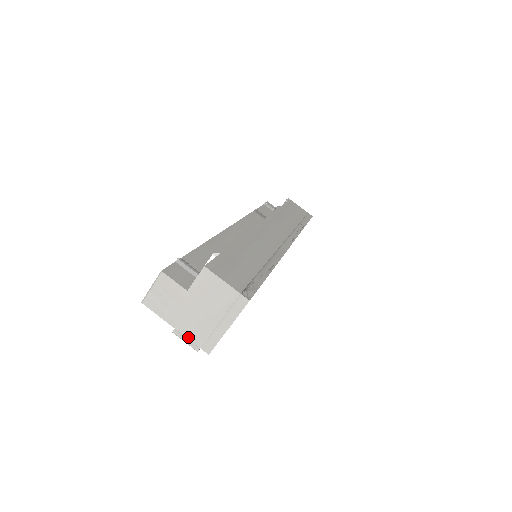
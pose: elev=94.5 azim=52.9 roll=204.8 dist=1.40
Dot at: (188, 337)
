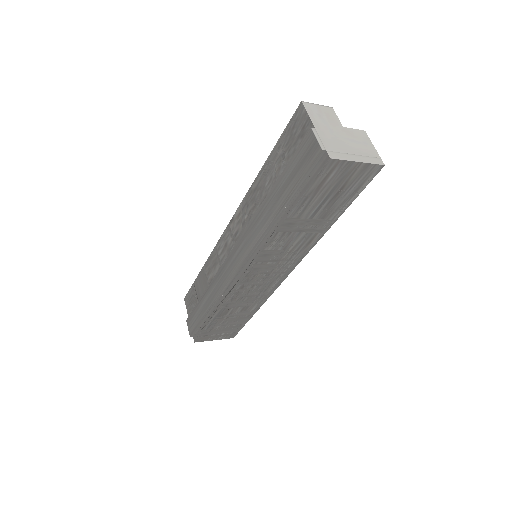
Dot at: (322, 139)
